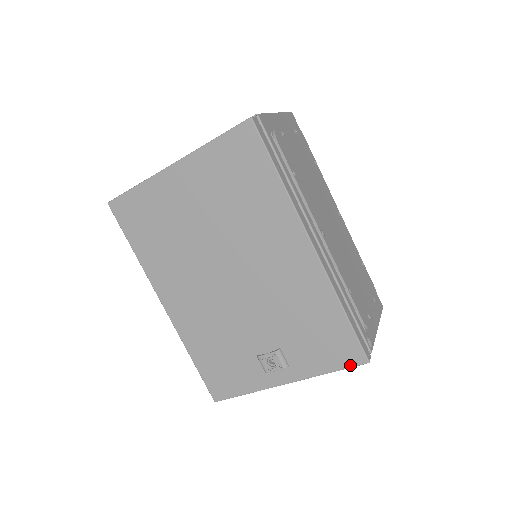
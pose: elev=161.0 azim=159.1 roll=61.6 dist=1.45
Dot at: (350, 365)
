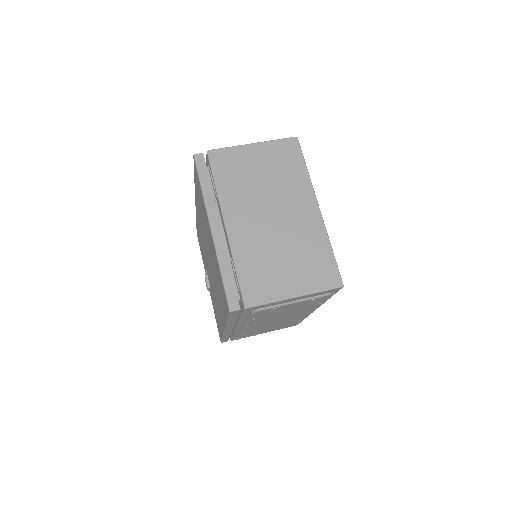
Dot at: (218, 331)
